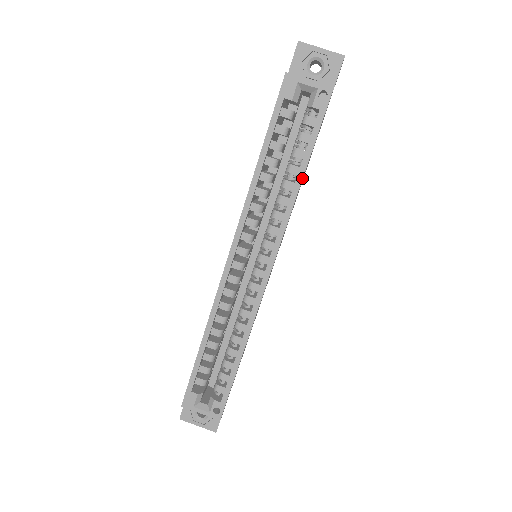
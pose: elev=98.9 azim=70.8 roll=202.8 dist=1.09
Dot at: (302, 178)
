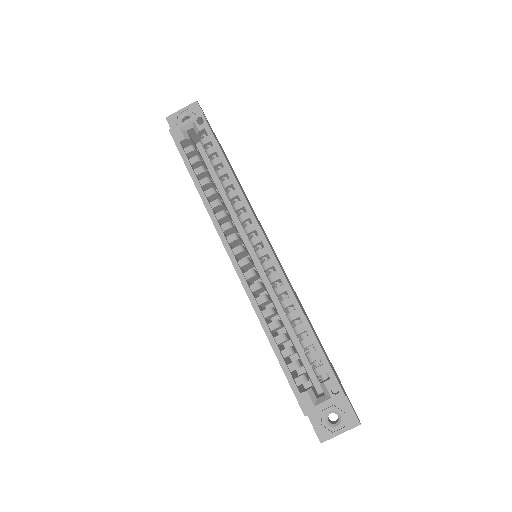
Dot at: (230, 170)
